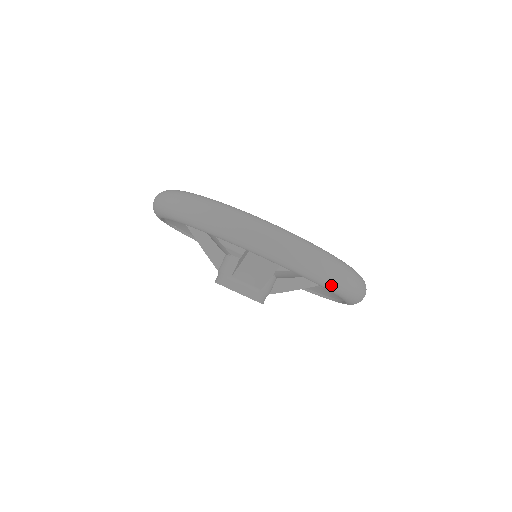
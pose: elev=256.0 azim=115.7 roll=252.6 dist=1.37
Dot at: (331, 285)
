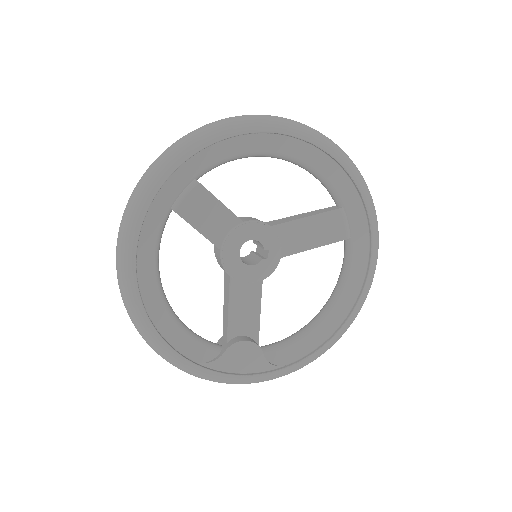
Dot at: occluded
